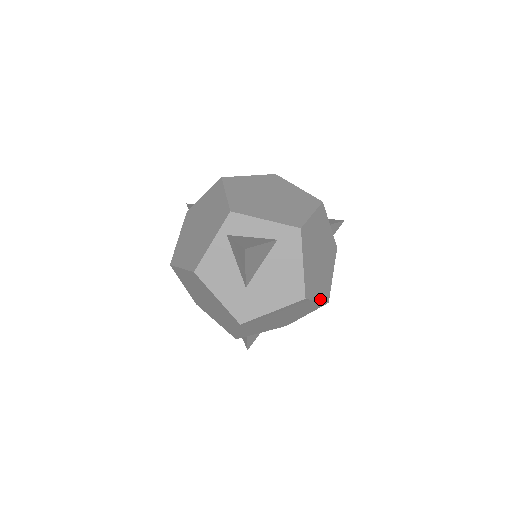
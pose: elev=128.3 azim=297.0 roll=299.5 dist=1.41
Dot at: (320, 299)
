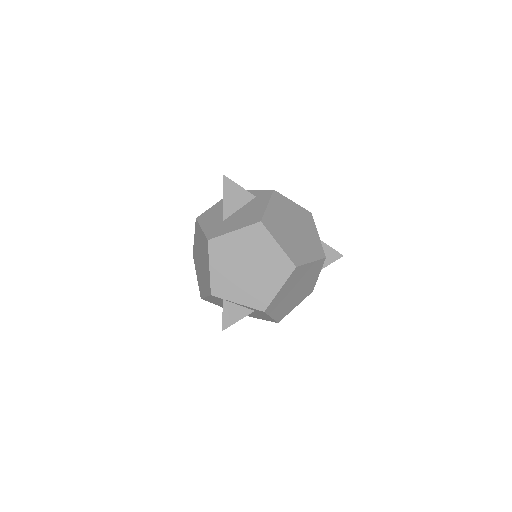
Dot at: (283, 249)
